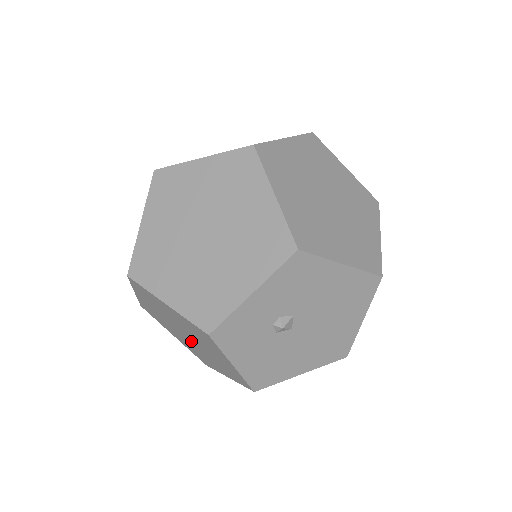
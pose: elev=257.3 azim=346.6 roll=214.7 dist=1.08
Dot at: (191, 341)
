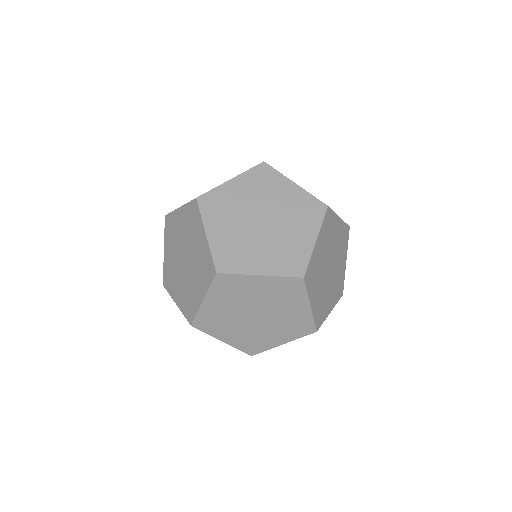
Dot at: occluded
